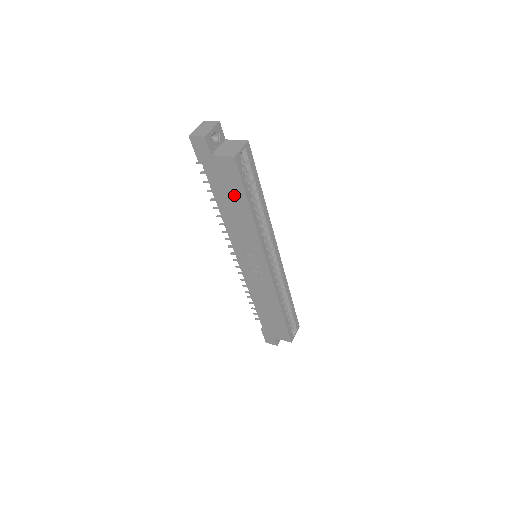
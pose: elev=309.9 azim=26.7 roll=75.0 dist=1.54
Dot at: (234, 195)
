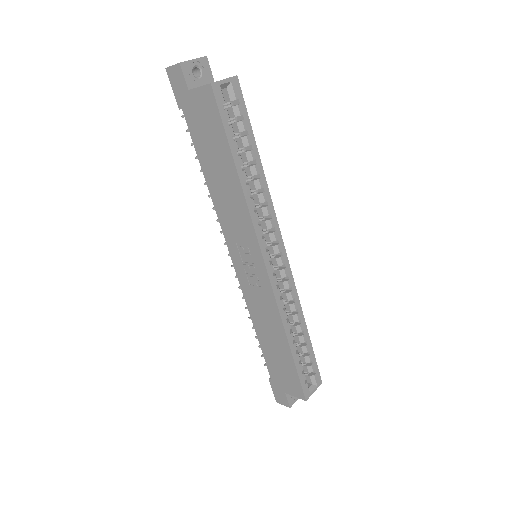
Dot at: (217, 148)
